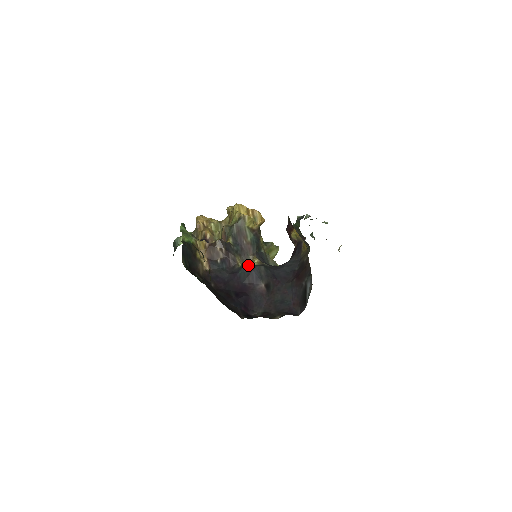
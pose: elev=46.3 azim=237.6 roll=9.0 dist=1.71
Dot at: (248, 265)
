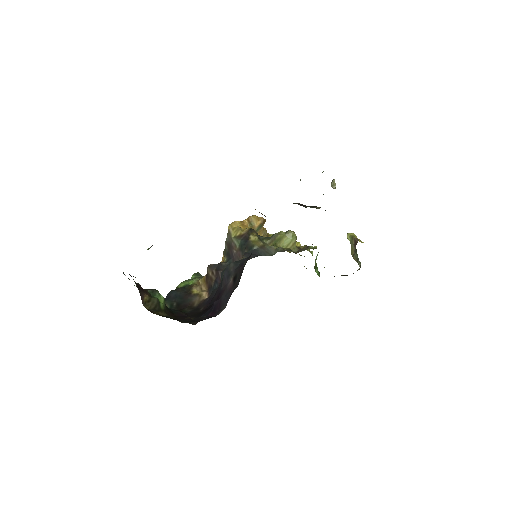
Dot at: (222, 271)
